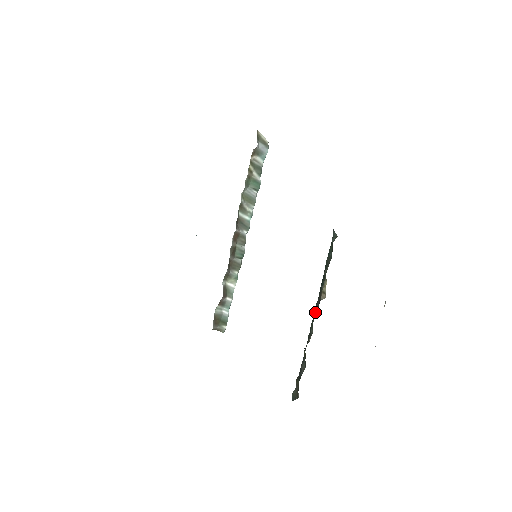
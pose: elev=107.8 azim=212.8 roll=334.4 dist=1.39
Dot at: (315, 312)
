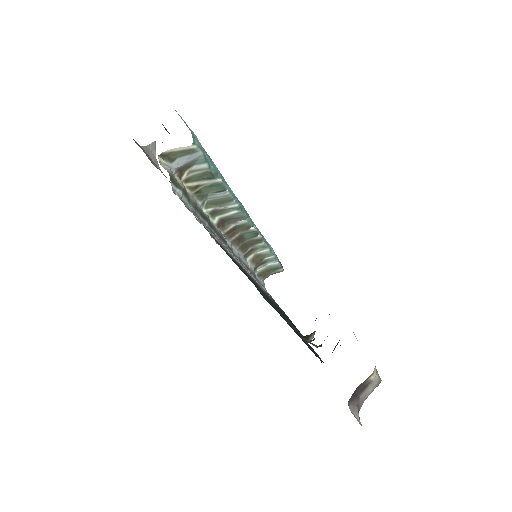
Dot at: occluded
